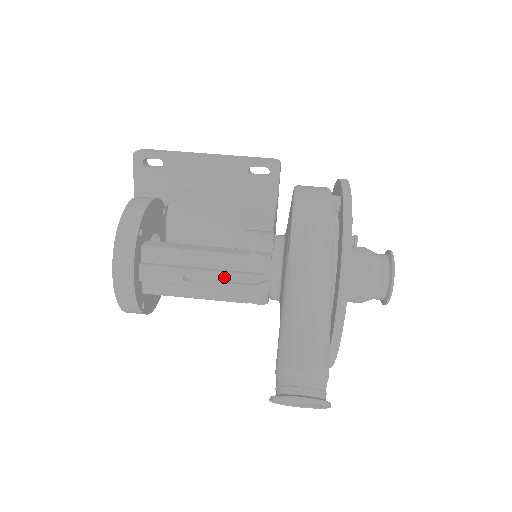
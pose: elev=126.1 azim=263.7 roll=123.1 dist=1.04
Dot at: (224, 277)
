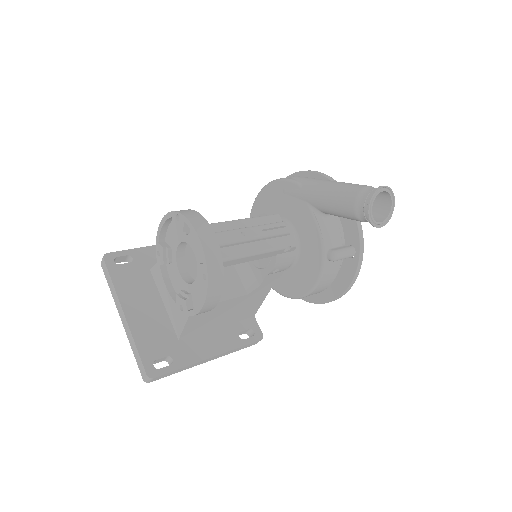
Dot at: (266, 226)
